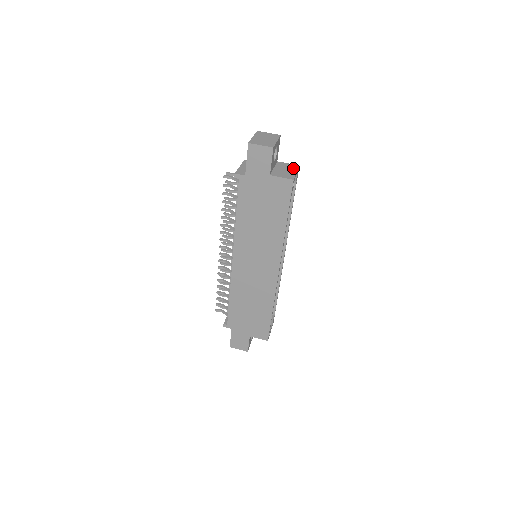
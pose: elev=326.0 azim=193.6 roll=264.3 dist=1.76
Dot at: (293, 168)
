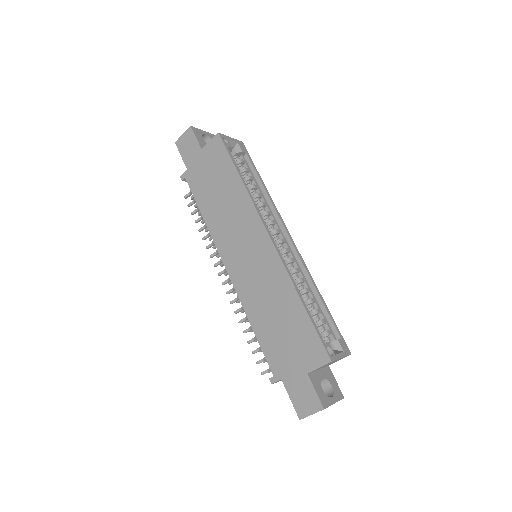
Dot at: occluded
